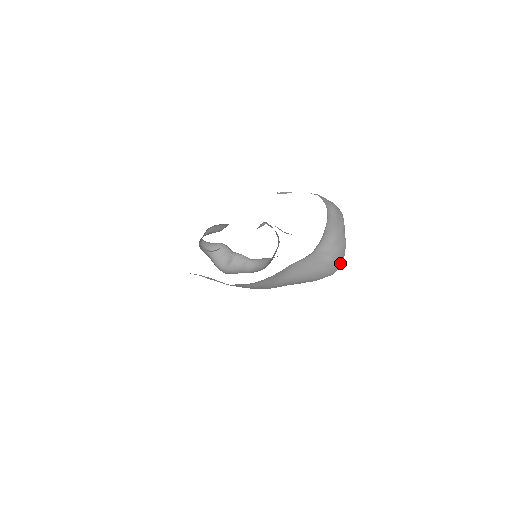
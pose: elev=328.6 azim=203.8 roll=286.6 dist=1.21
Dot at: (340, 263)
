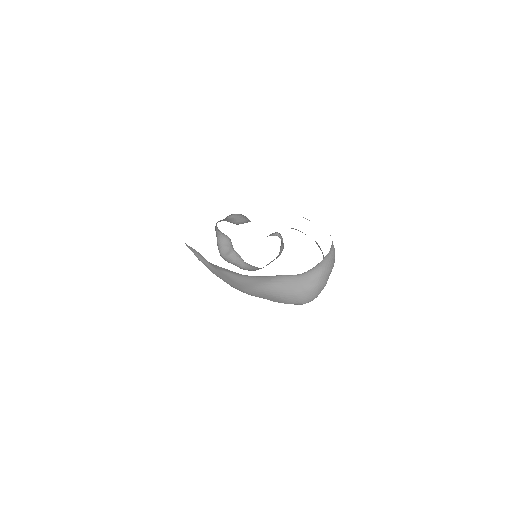
Dot at: (314, 297)
